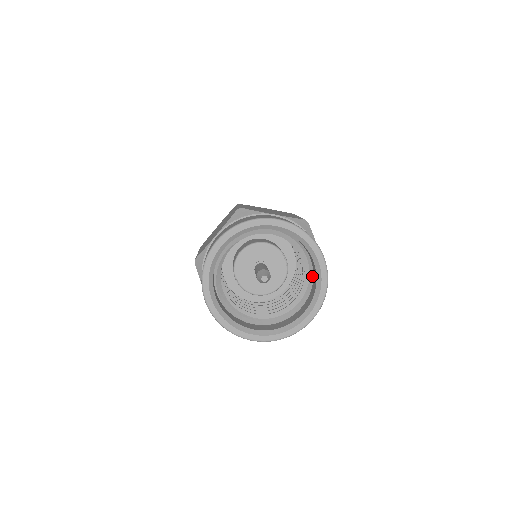
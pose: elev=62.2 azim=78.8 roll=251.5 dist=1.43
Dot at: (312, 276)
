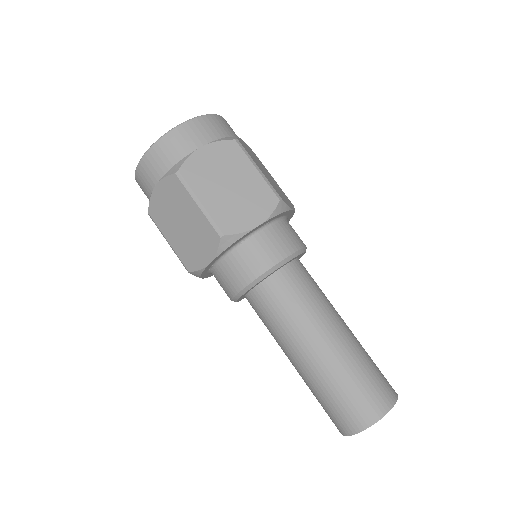
Dot at: occluded
